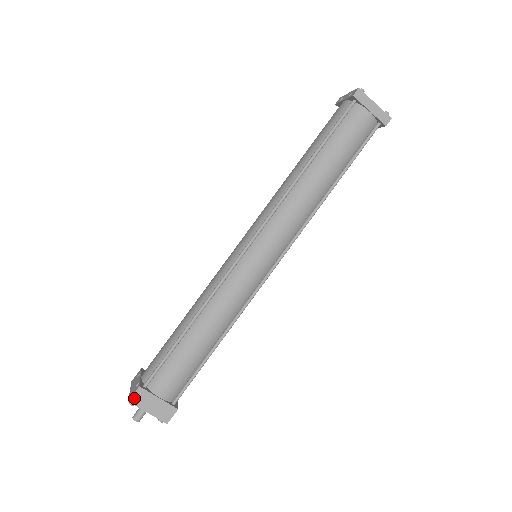
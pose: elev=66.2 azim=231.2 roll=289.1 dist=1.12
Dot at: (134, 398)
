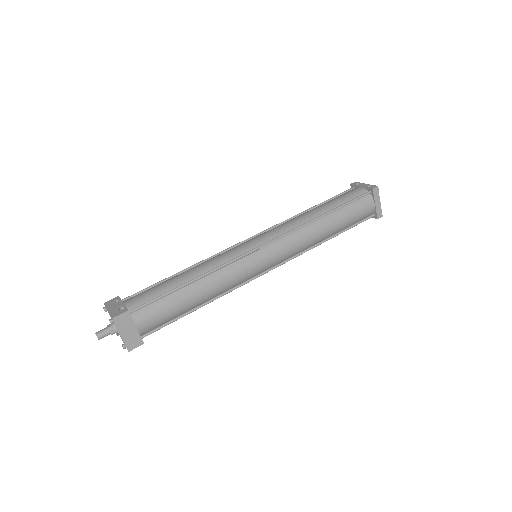
Dot at: (118, 318)
